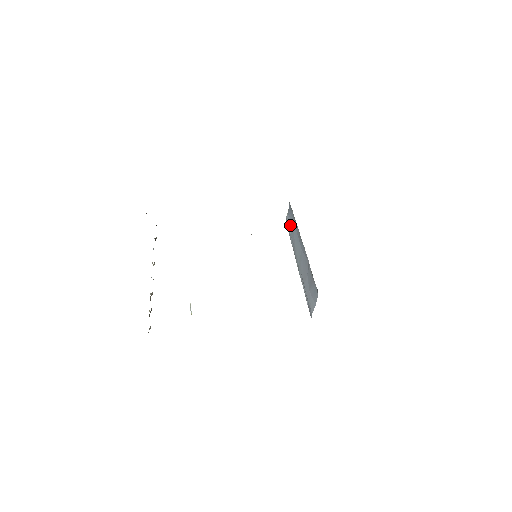
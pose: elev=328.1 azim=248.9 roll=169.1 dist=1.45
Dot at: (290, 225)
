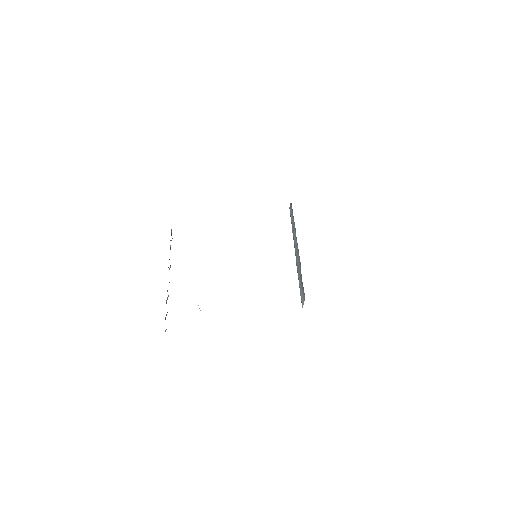
Dot at: (291, 217)
